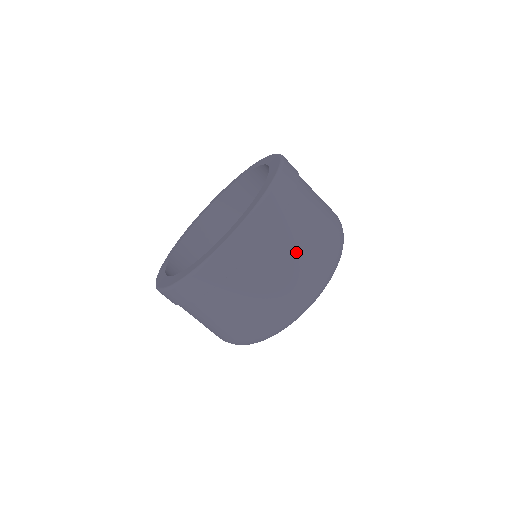
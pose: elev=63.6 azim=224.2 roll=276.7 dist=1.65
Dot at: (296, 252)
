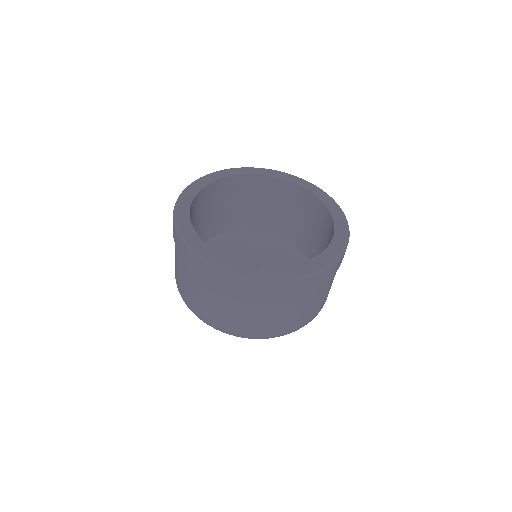
Dot at: (327, 291)
